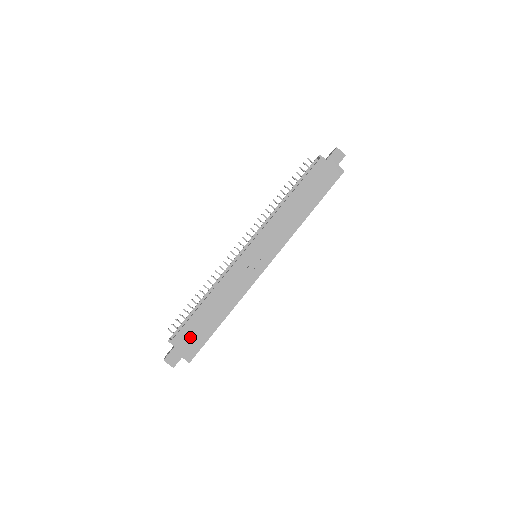
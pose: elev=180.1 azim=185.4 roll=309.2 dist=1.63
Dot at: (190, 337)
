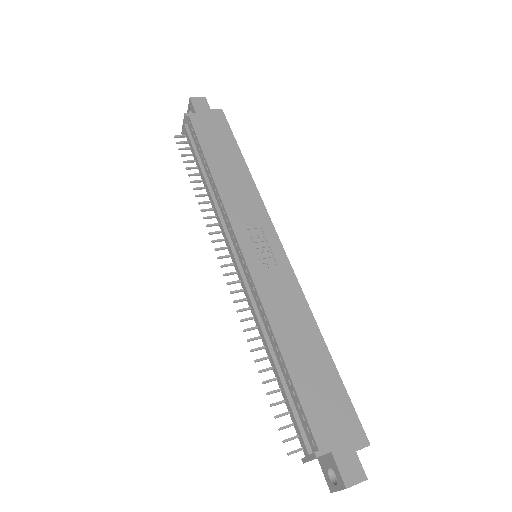
Dot at: (328, 415)
